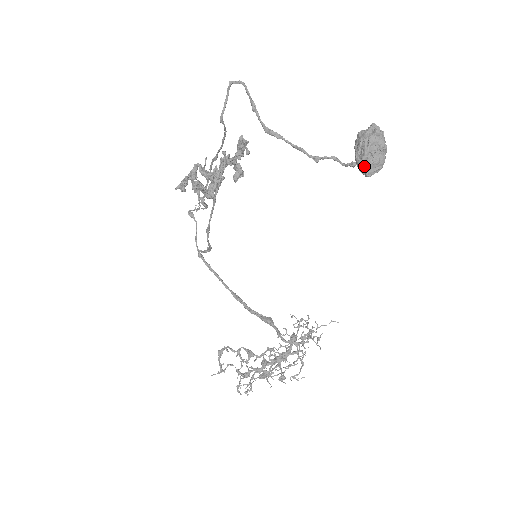
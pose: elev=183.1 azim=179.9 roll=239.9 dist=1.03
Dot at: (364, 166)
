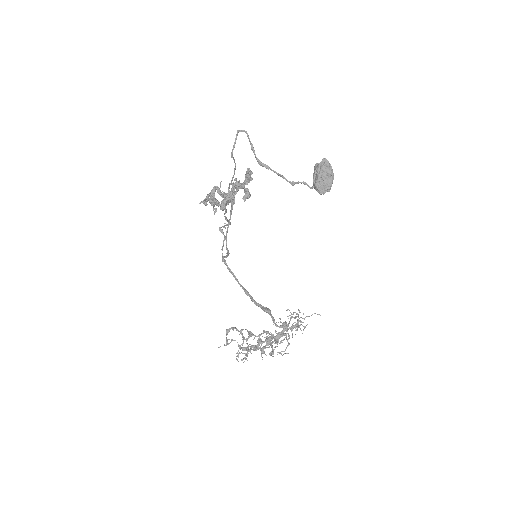
Dot at: (317, 187)
